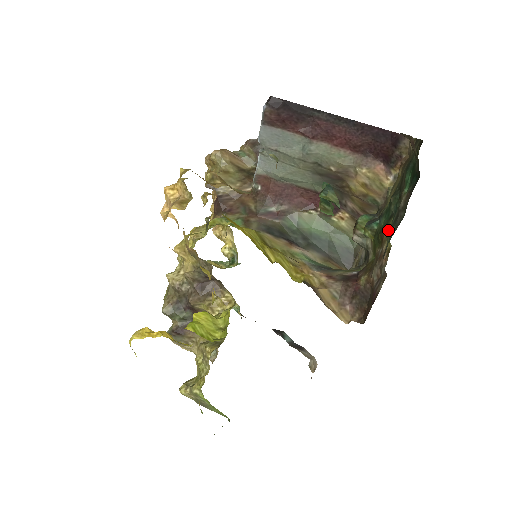
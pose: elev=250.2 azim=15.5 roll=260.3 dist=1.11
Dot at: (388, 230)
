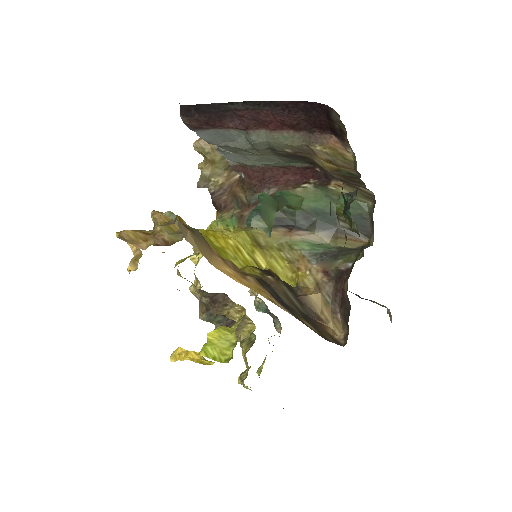
Dot at: occluded
